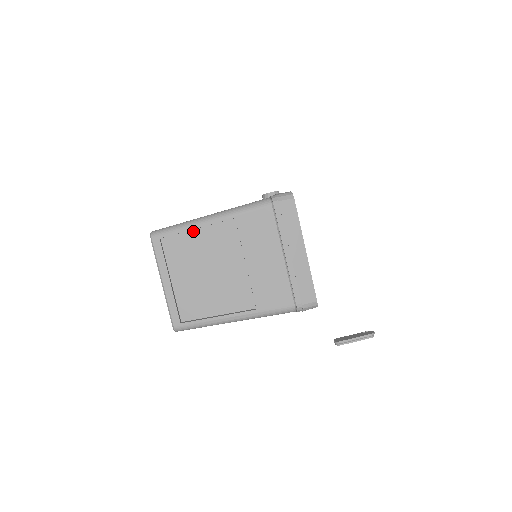
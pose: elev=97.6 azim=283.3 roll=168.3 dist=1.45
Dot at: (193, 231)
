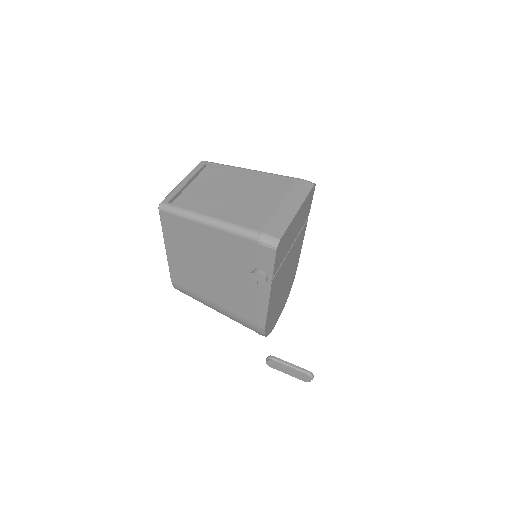
Dot at: (231, 172)
